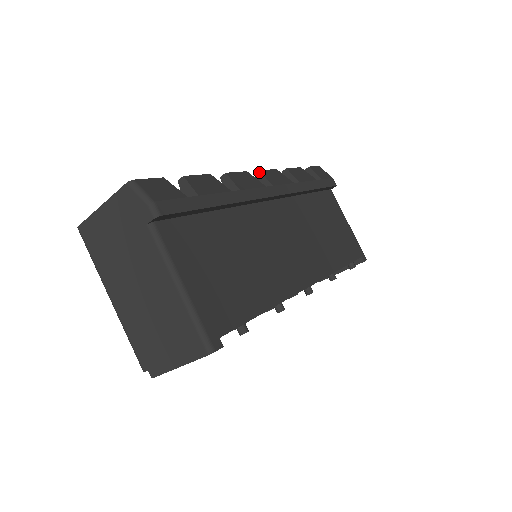
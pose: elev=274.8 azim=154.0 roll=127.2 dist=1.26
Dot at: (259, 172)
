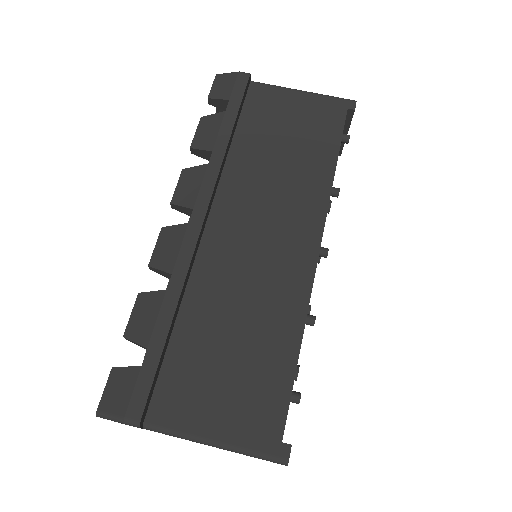
Dot at: (172, 205)
